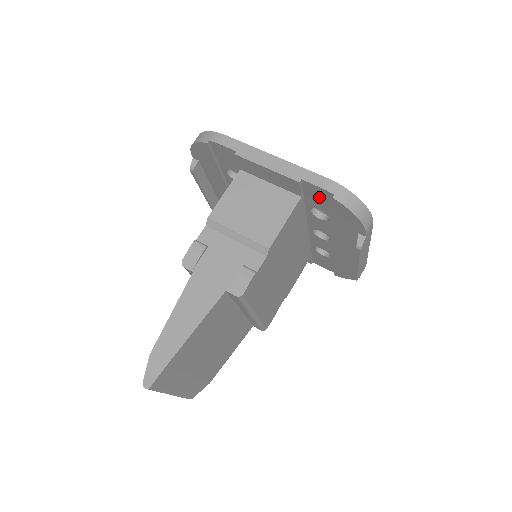
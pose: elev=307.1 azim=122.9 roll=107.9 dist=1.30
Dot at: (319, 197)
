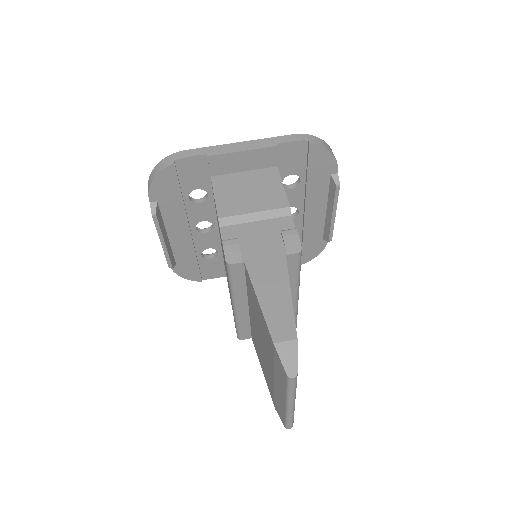
Dot at: (293, 156)
